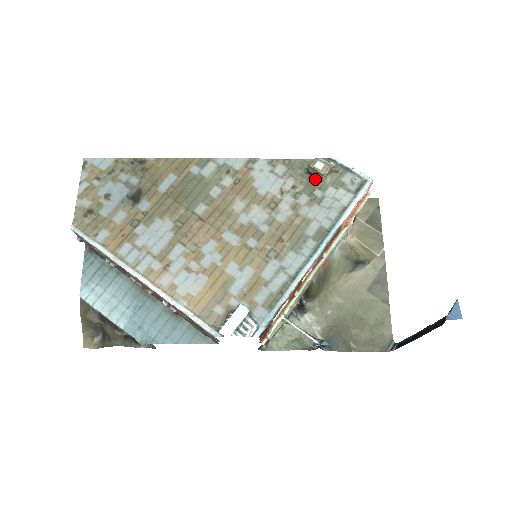
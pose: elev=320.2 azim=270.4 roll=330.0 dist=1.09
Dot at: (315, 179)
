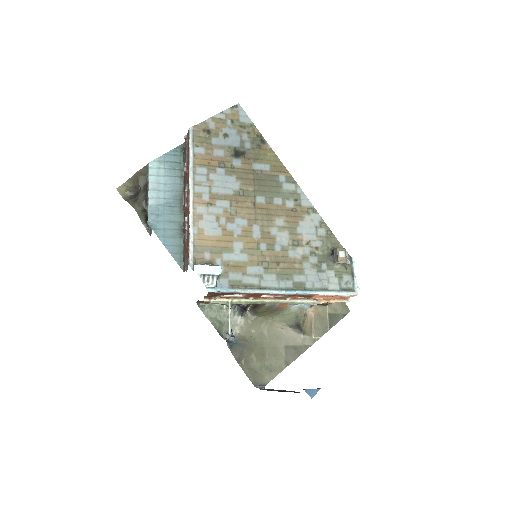
Dot at: (332, 258)
